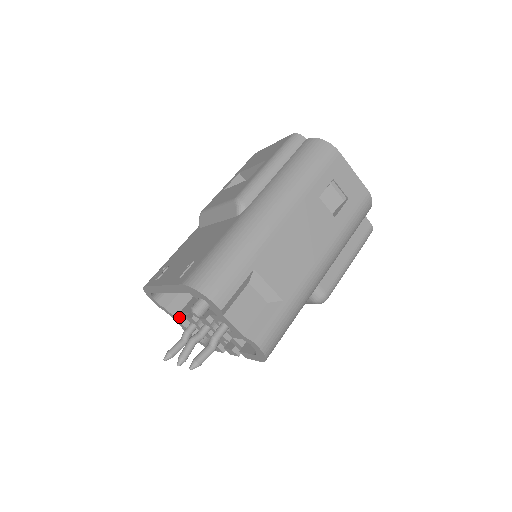
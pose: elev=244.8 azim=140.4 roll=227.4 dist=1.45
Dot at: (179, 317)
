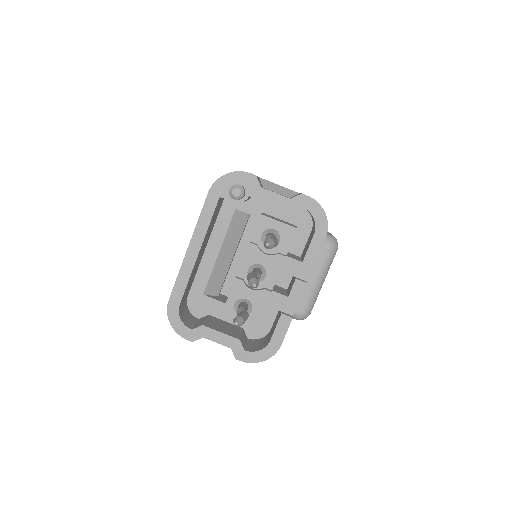
Dot at: (222, 331)
